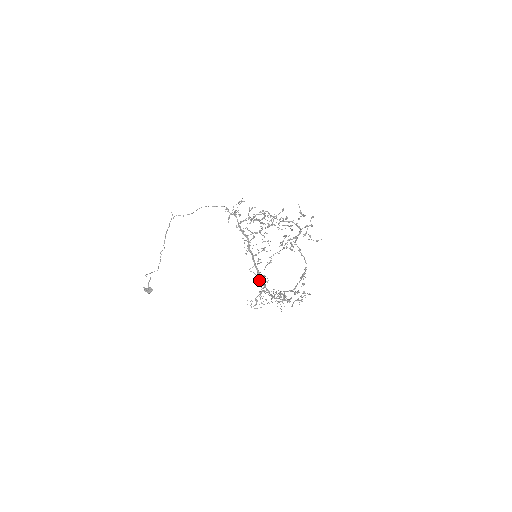
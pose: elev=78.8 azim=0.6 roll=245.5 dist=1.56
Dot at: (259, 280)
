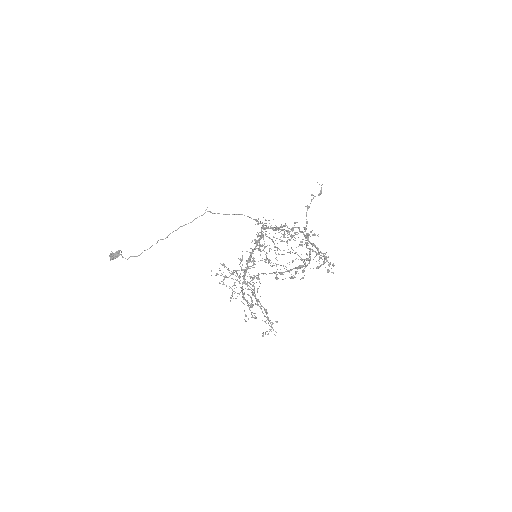
Dot at: (240, 276)
